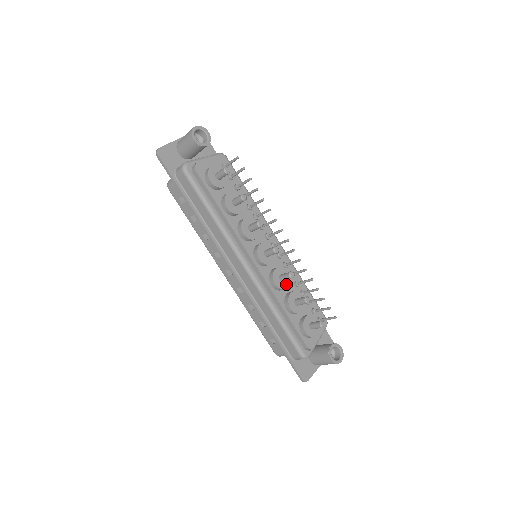
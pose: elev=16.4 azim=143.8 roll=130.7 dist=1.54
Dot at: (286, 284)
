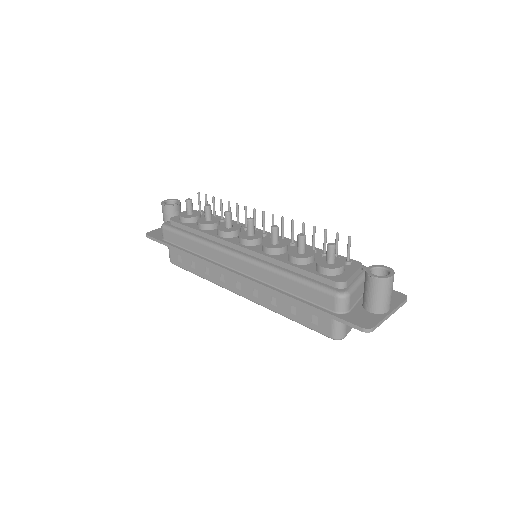
Dot at: (282, 245)
